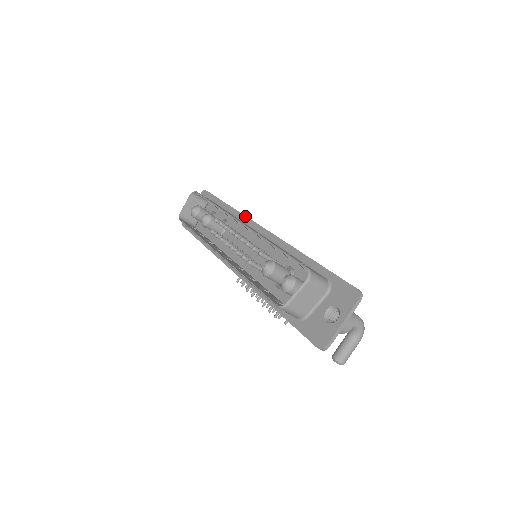
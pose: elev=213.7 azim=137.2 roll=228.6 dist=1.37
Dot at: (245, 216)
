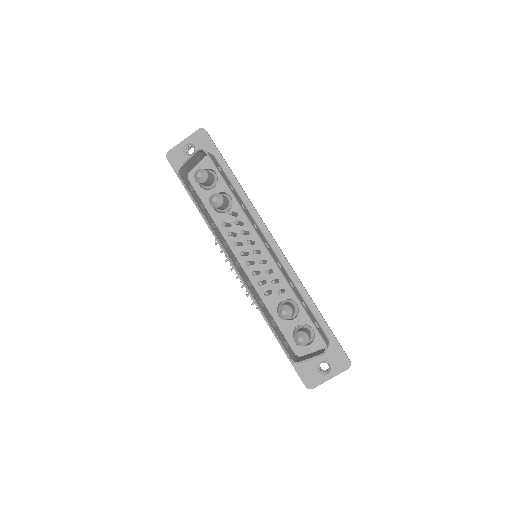
Dot at: (257, 213)
